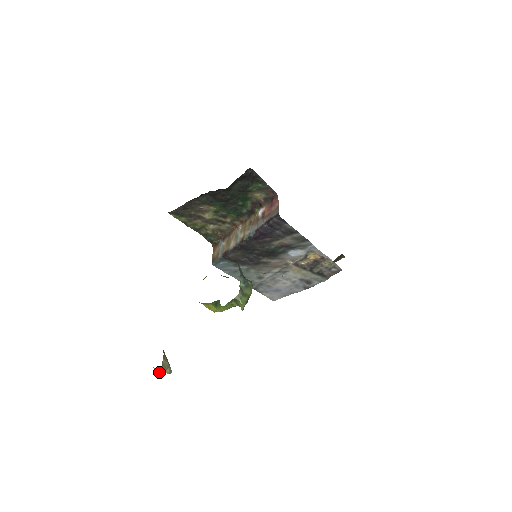
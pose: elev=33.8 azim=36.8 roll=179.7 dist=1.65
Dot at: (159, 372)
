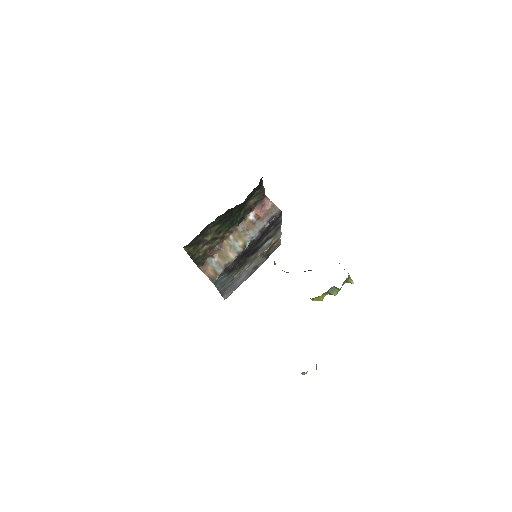
Dot at: occluded
